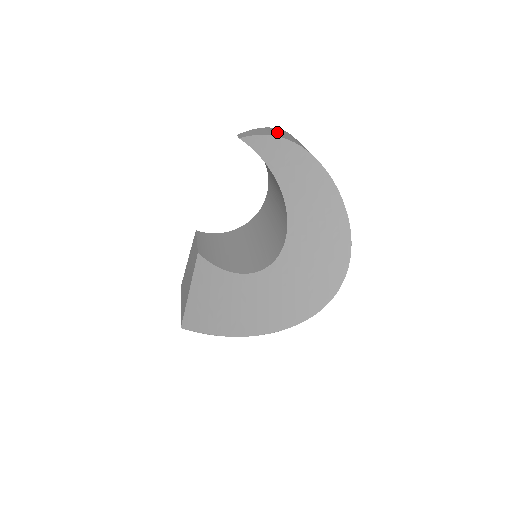
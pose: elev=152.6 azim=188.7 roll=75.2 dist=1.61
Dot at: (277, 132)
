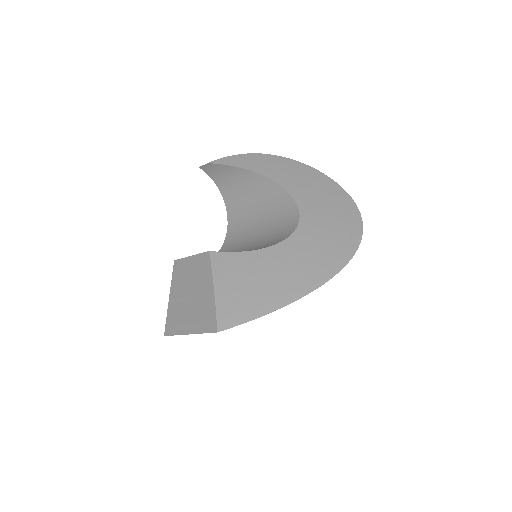
Dot at: occluded
